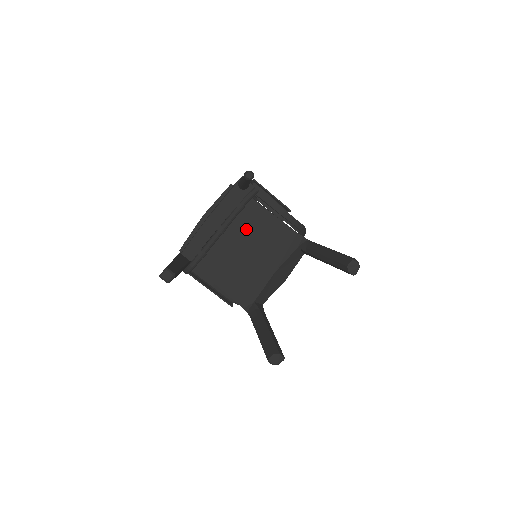
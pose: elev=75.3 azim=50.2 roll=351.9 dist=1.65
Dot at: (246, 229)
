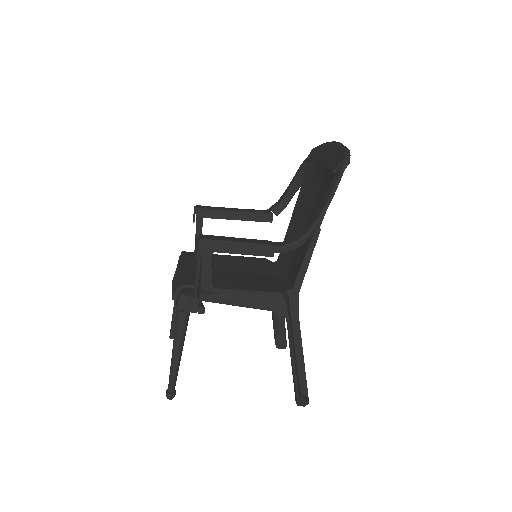
Dot at: occluded
